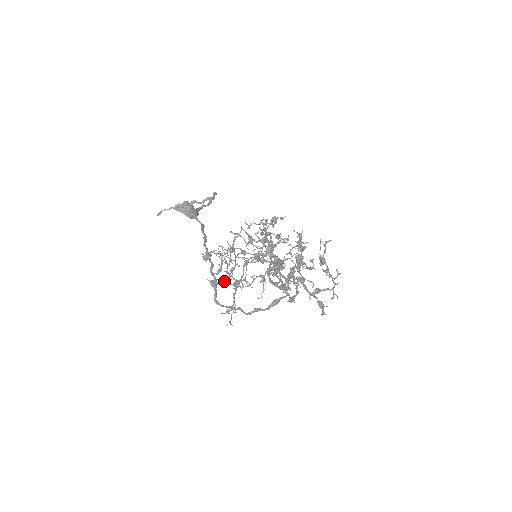
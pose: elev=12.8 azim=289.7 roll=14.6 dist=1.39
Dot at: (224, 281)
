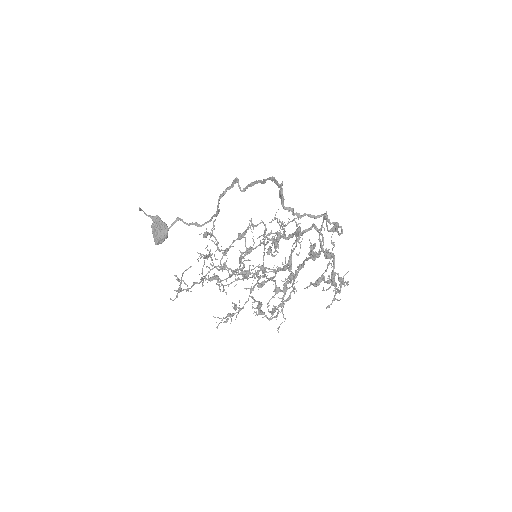
Dot at: (181, 290)
